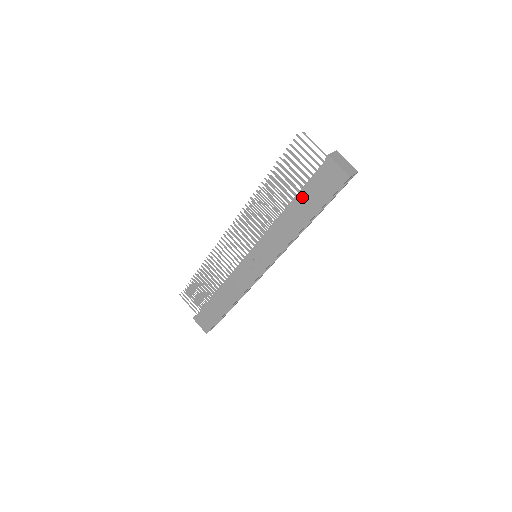
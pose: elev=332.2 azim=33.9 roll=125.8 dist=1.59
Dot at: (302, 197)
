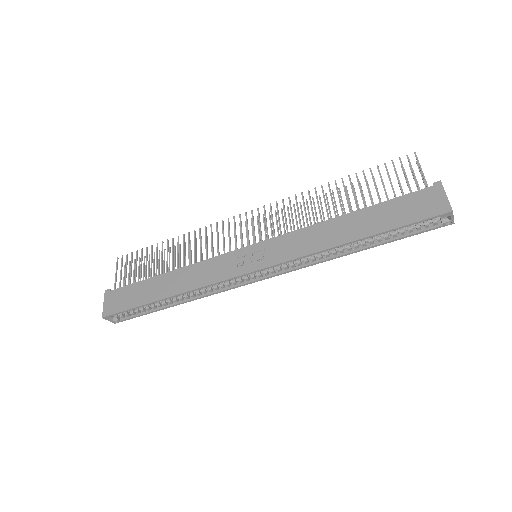
Dot at: (375, 210)
